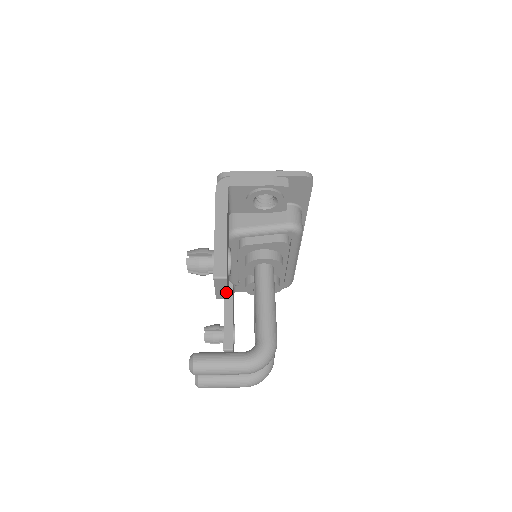
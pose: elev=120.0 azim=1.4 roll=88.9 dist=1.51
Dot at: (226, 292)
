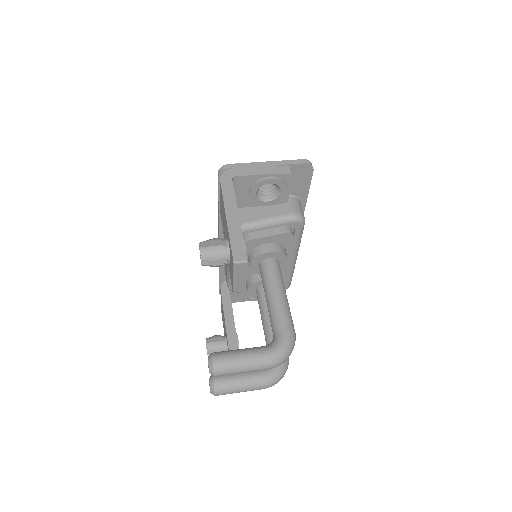
Dot at: (244, 280)
